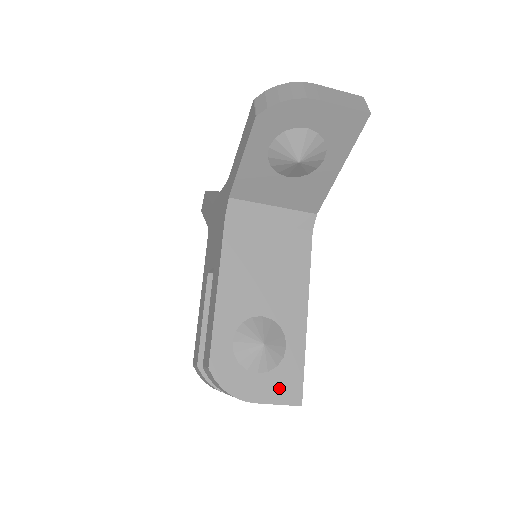
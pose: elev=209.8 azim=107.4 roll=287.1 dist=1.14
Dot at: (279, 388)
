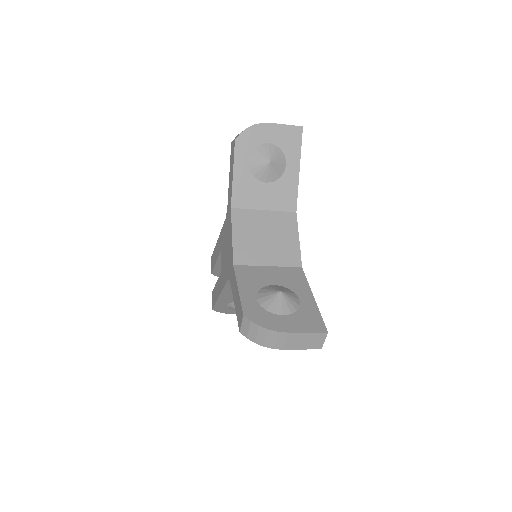
Dot at: occluded
